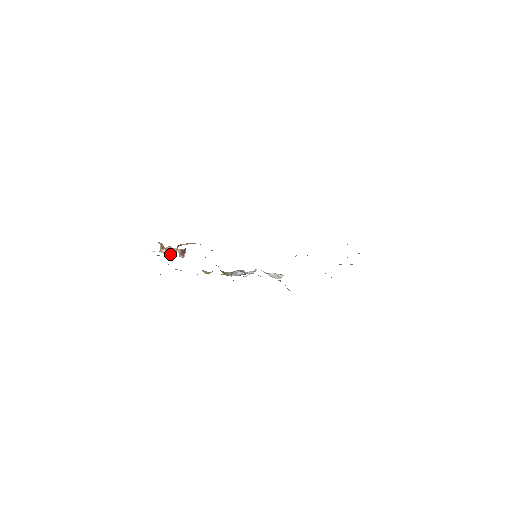
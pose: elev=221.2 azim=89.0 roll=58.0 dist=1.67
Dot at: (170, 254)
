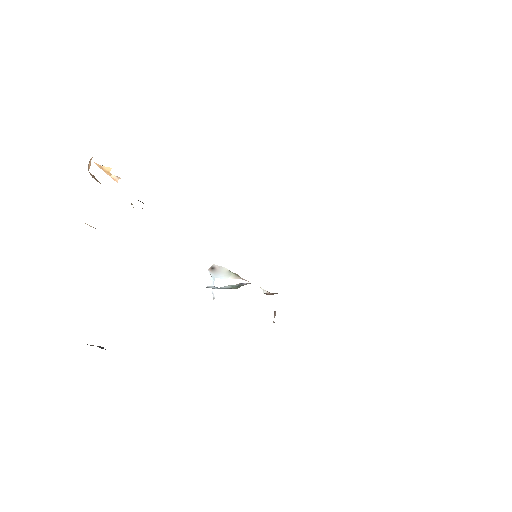
Dot at: occluded
